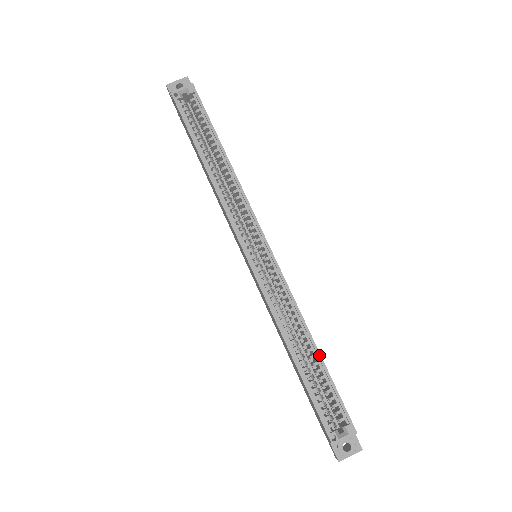
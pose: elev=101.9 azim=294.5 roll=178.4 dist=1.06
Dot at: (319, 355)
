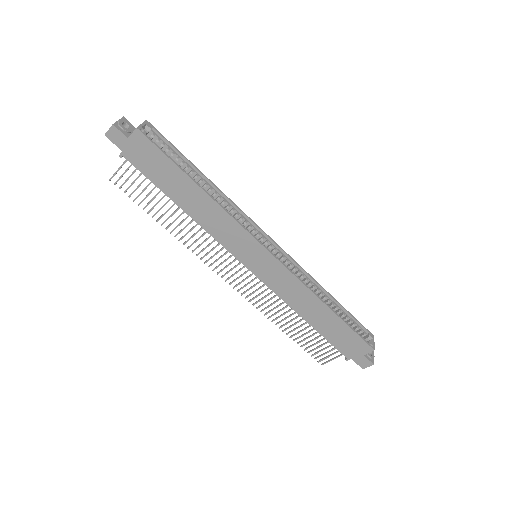
Dot at: (335, 300)
